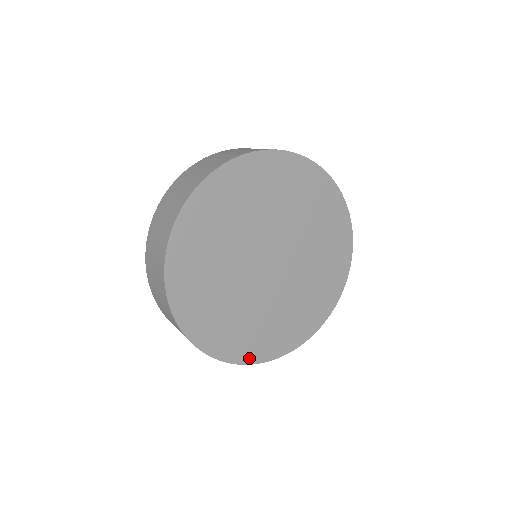
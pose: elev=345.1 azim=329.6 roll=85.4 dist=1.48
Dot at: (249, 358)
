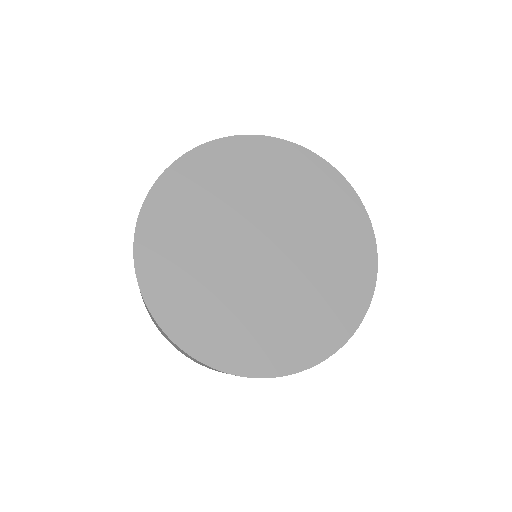
Dot at: (152, 296)
